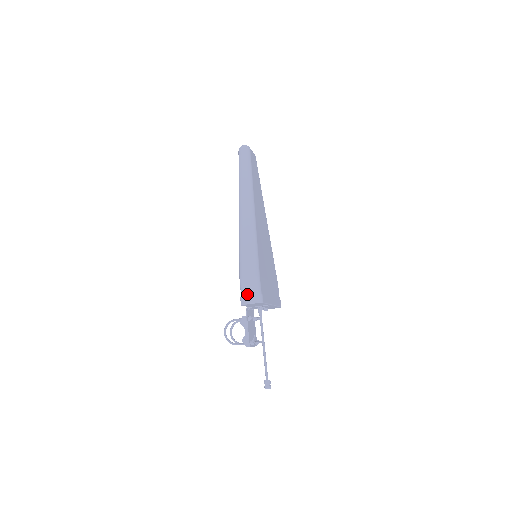
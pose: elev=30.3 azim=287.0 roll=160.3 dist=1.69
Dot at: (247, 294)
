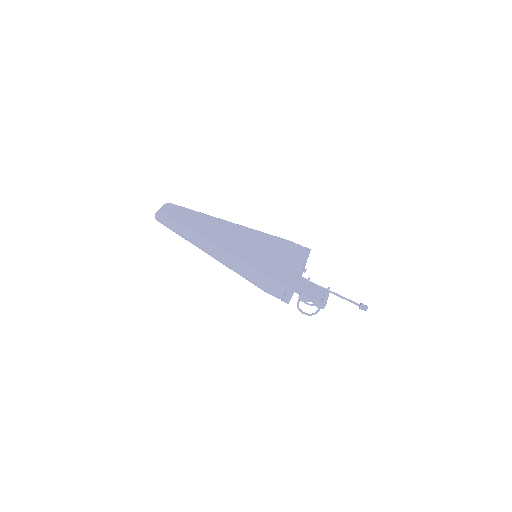
Dot at: (282, 297)
